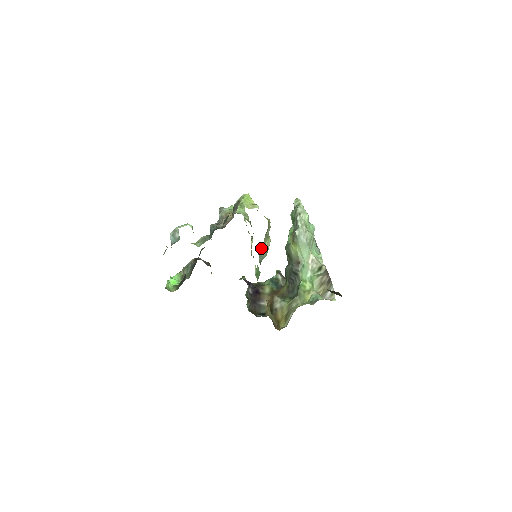
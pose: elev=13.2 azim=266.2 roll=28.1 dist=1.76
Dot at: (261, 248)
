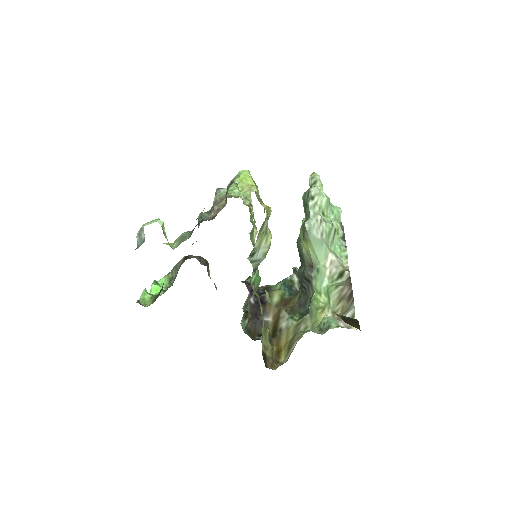
Dot at: (253, 251)
